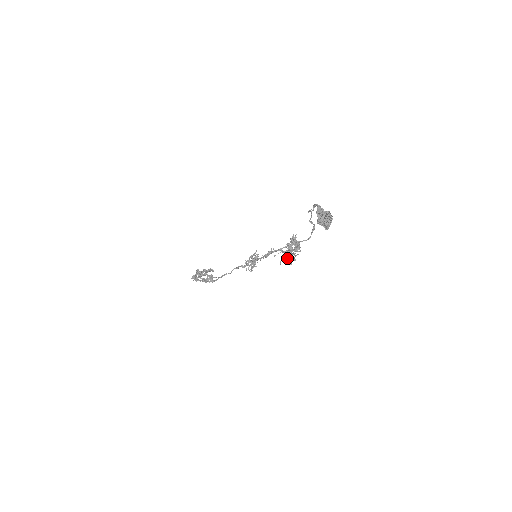
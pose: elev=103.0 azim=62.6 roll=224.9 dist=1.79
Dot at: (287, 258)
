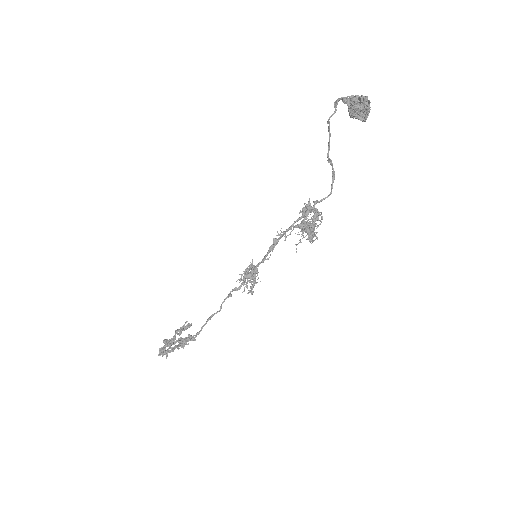
Dot at: (306, 232)
